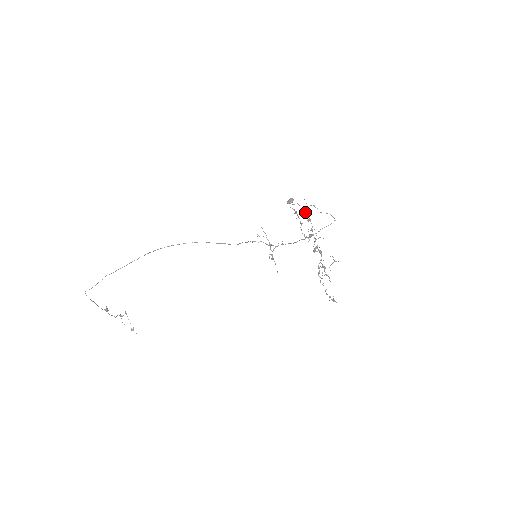
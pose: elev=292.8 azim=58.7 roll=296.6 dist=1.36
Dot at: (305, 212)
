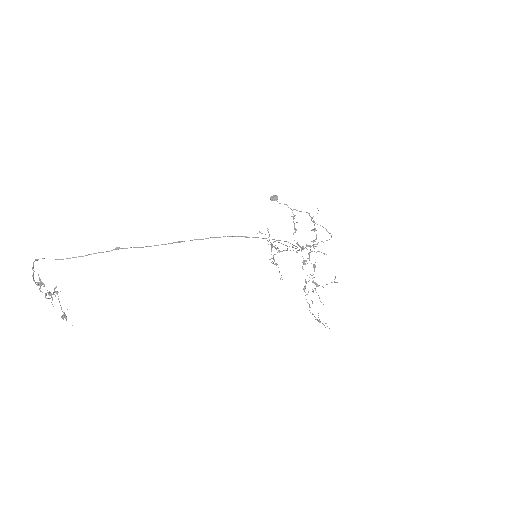
Dot at: (314, 221)
